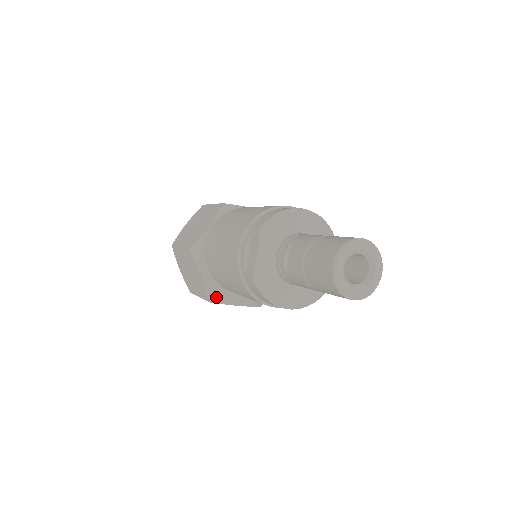
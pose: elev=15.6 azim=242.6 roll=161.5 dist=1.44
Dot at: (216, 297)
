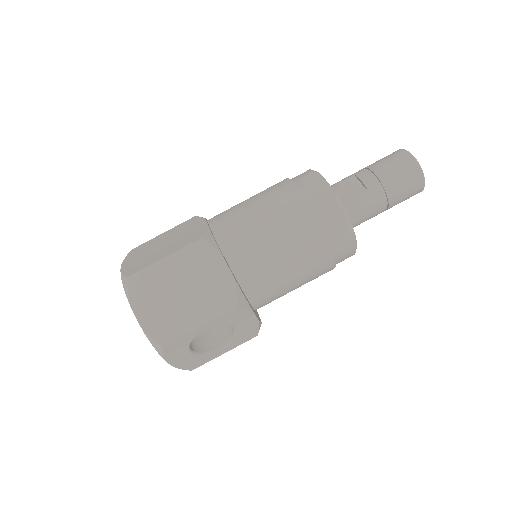
Dot at: (244, 297)
